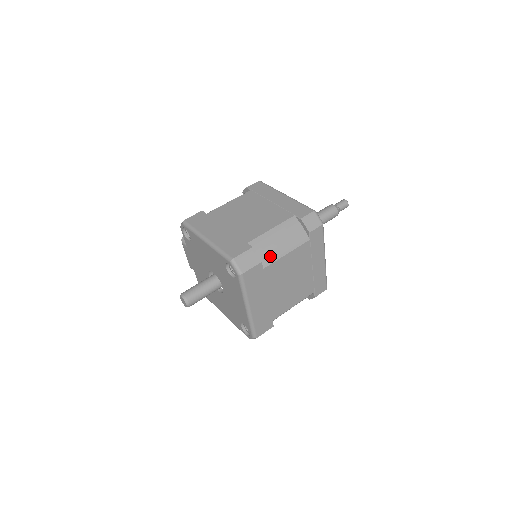
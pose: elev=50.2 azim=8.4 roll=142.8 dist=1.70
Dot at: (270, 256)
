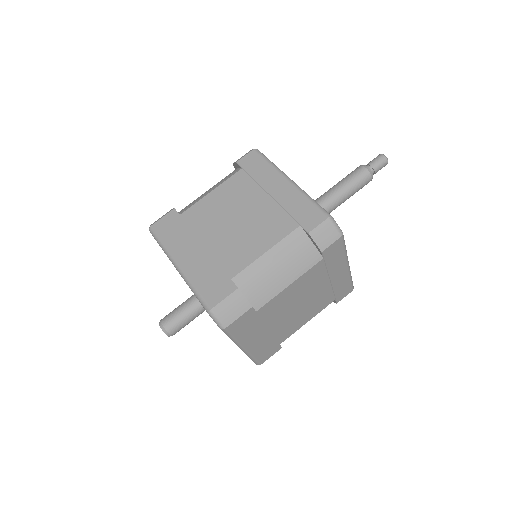
Dot at: (265, 293)
